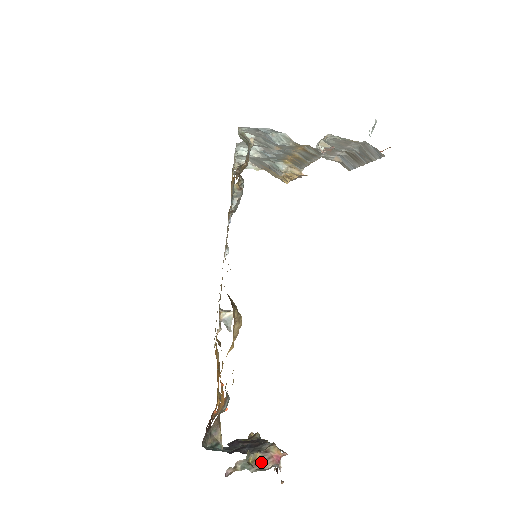
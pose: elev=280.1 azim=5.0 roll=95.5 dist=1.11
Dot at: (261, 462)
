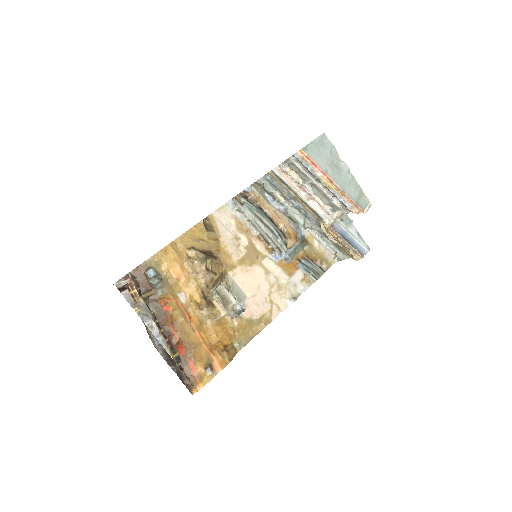
Dot at: occluded
